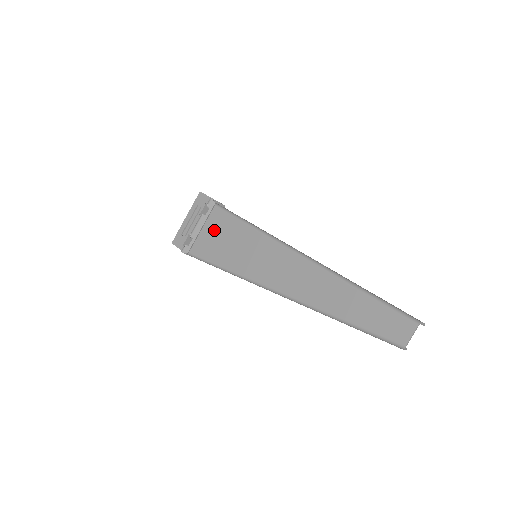
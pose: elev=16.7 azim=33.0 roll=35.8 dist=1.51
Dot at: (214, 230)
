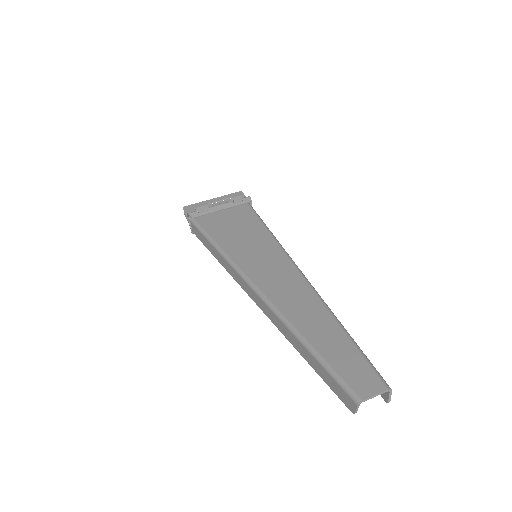
Dot at: (233, 217)
